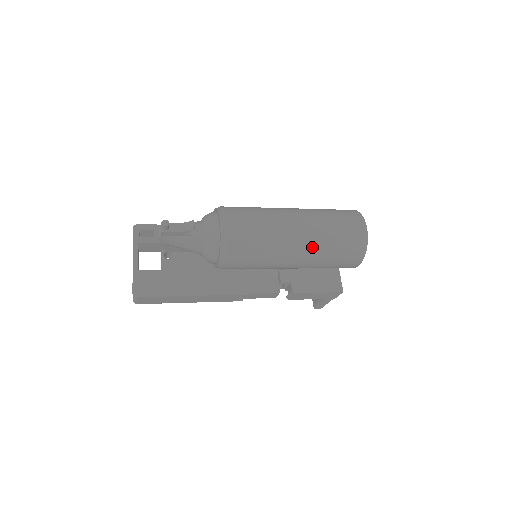
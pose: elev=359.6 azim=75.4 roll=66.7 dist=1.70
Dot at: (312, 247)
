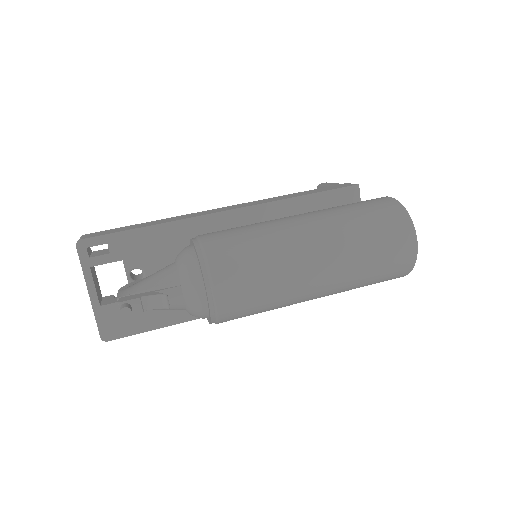
Dot at: (338, 287)
